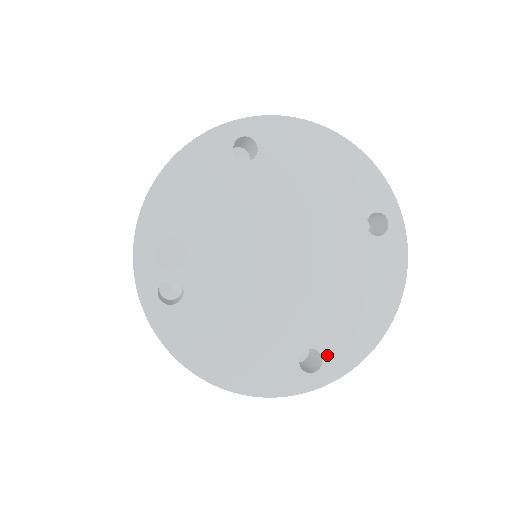
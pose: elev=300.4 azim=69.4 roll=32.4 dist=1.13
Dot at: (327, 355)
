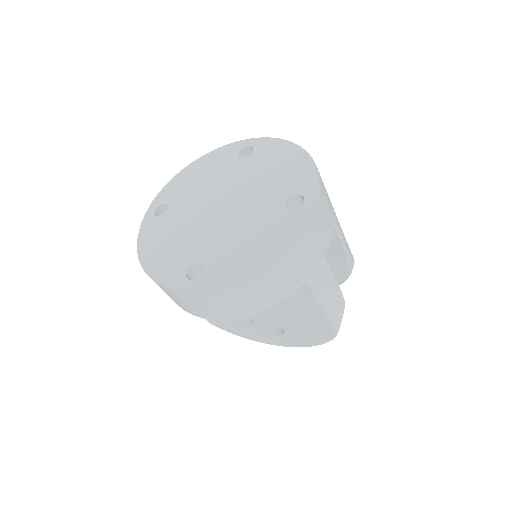
Dot at: (206, 272)
